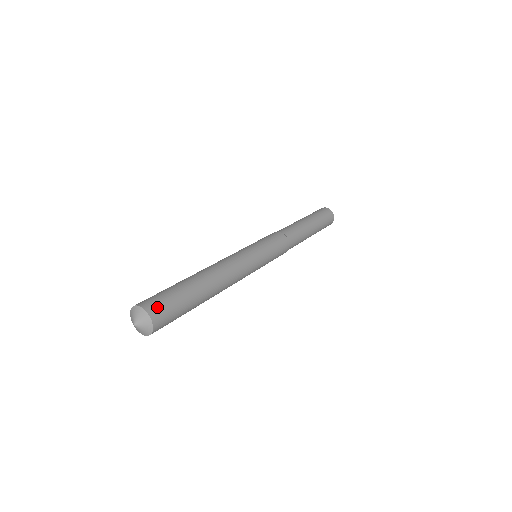
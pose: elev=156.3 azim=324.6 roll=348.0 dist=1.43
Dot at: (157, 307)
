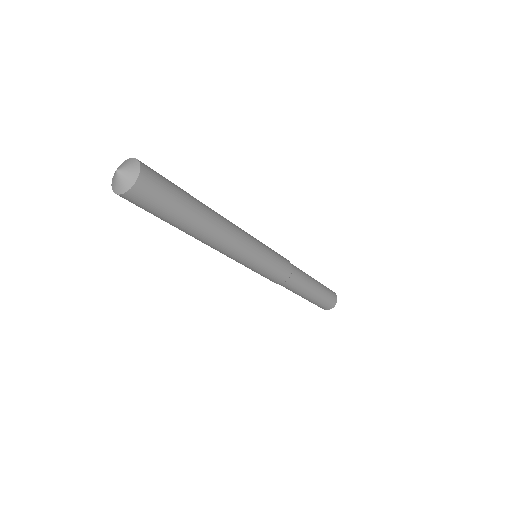
Dot at: (152, 177)
